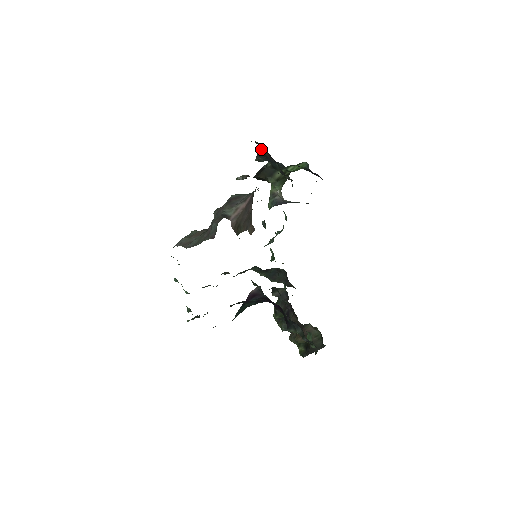
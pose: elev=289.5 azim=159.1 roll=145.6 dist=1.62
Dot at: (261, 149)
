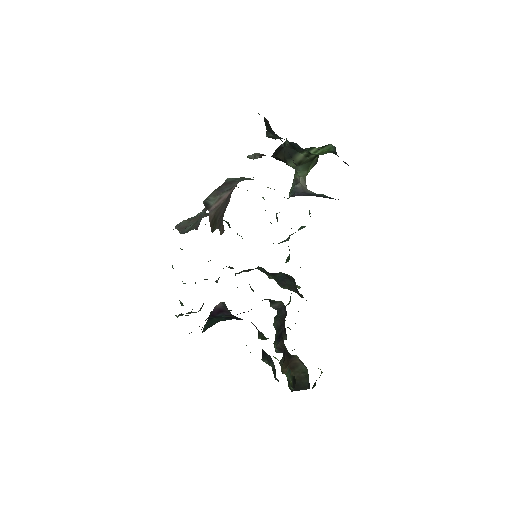
Dot at: (267, 123)
